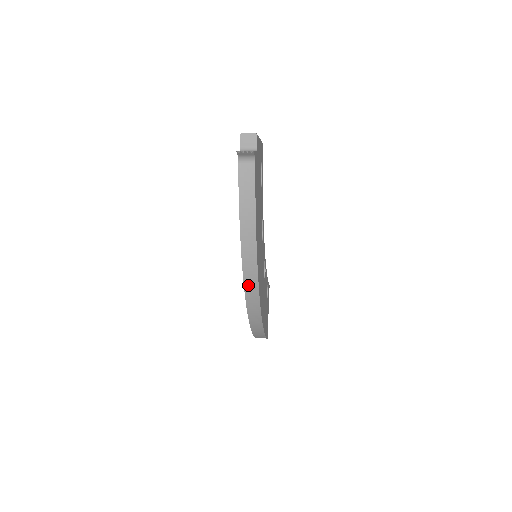
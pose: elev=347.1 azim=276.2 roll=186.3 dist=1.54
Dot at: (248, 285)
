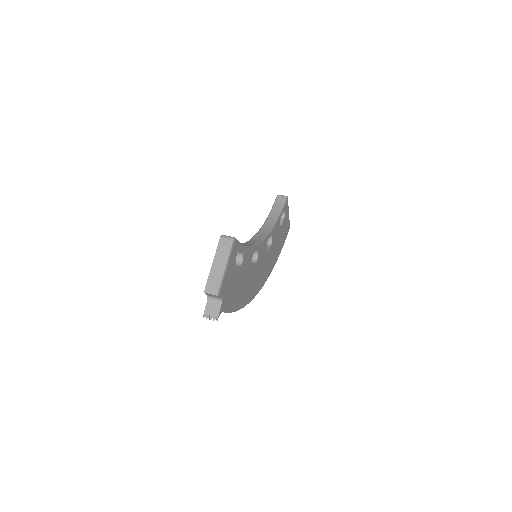
Dot at: occluded
